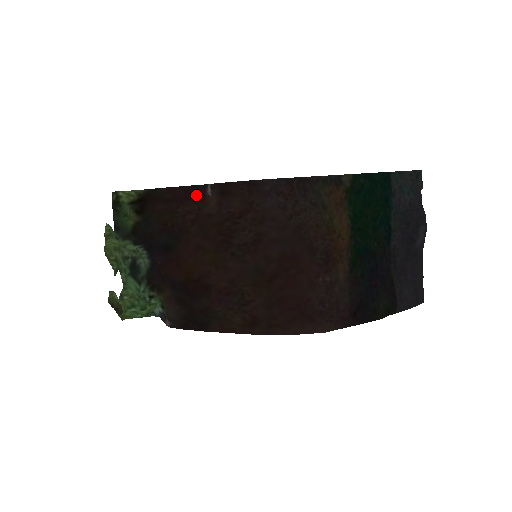
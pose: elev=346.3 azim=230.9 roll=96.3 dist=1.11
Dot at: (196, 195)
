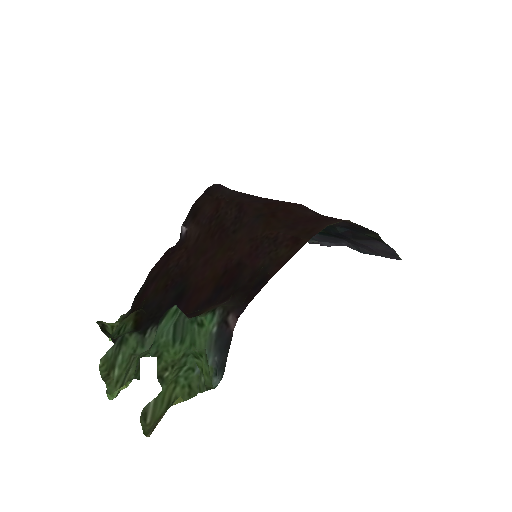
Dot at: (177, 248)
